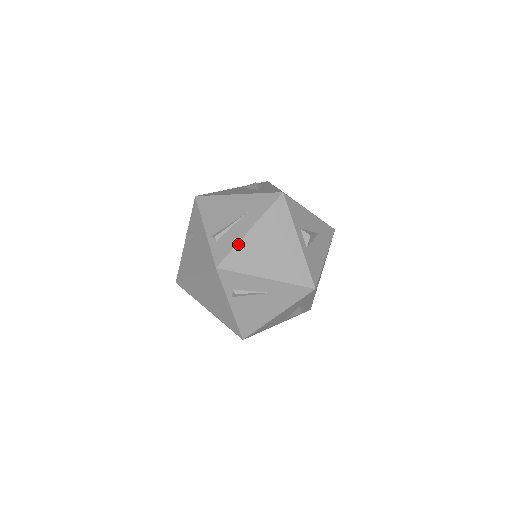
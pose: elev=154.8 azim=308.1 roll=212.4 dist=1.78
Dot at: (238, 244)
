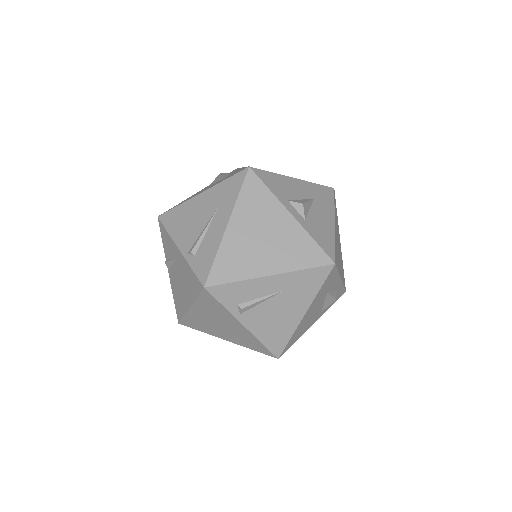
Dot at: (219, 249)
